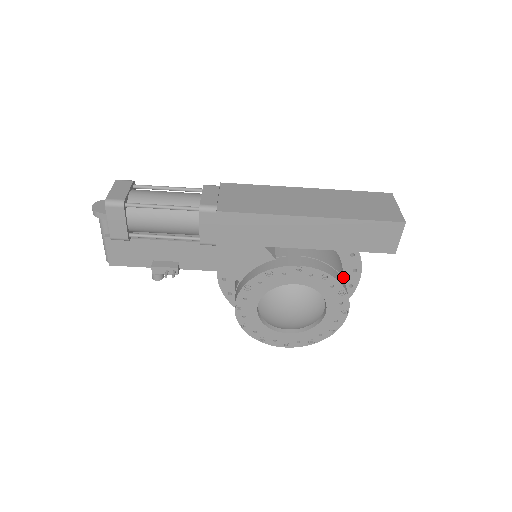
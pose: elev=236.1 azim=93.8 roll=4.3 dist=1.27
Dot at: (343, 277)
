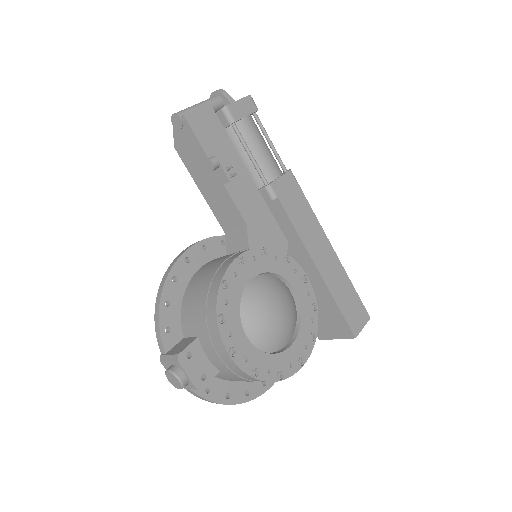
Dot at: occluded
